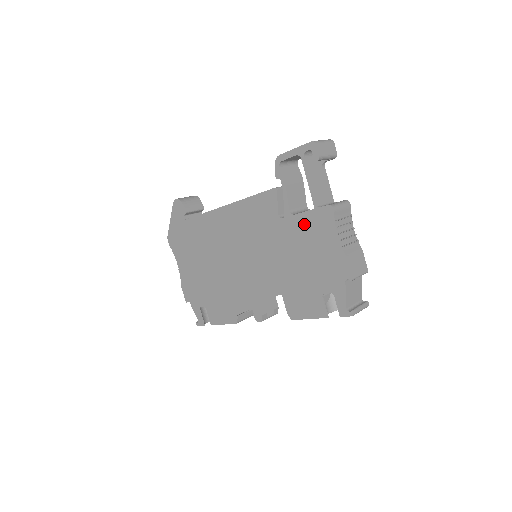
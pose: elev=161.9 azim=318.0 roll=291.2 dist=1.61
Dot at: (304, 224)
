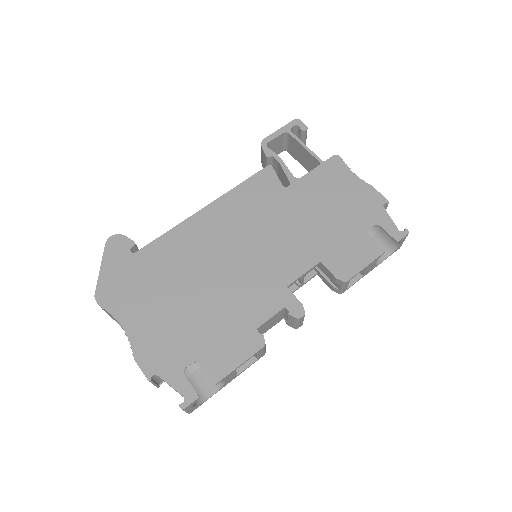
Dot at: (316, 180)
